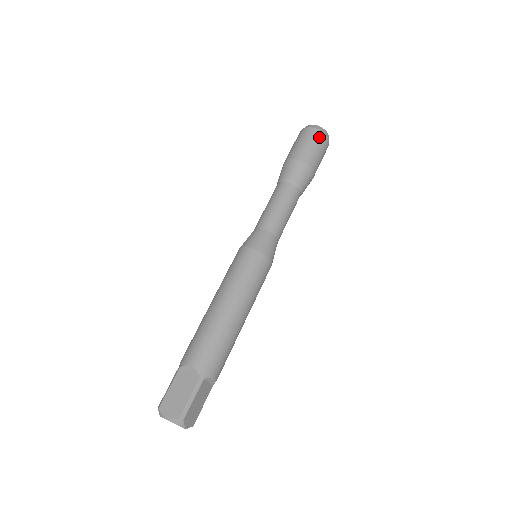
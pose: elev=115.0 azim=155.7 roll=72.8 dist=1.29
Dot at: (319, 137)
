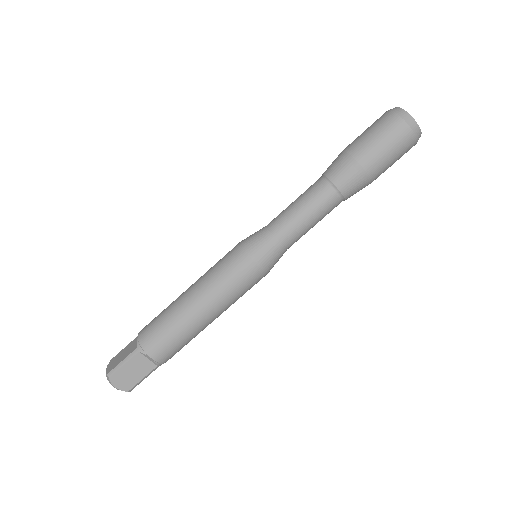
Dot at: (409, 148)
